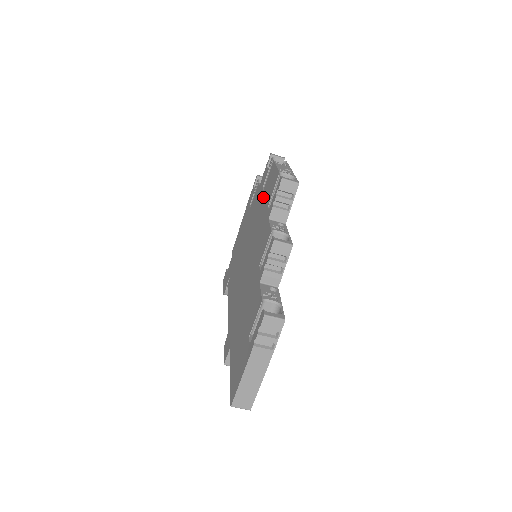
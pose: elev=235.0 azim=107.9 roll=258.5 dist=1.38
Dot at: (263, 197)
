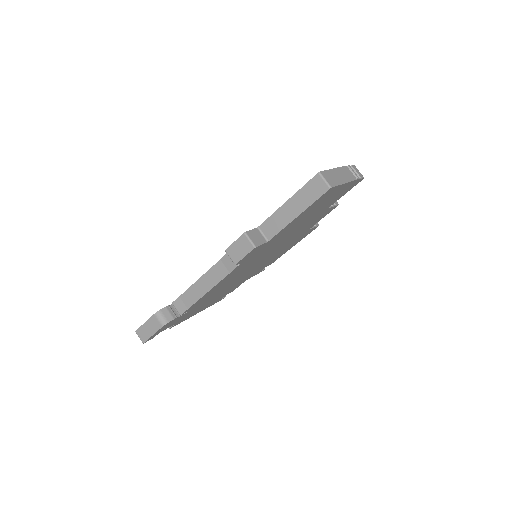
Dot at: occluded
